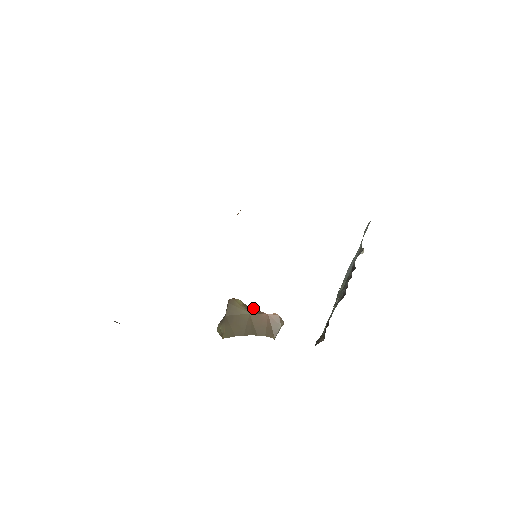
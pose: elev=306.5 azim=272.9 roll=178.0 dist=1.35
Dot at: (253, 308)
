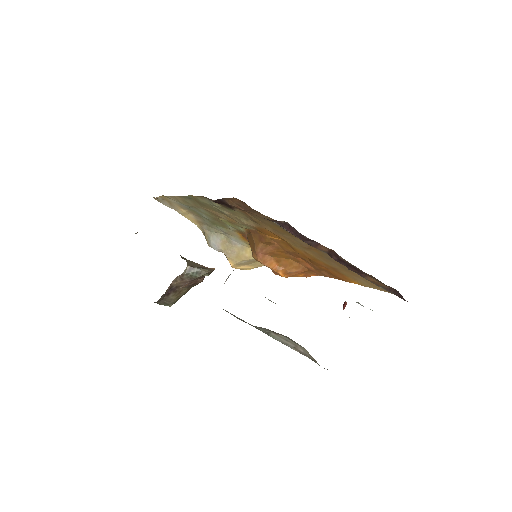
Dot at: occluded
